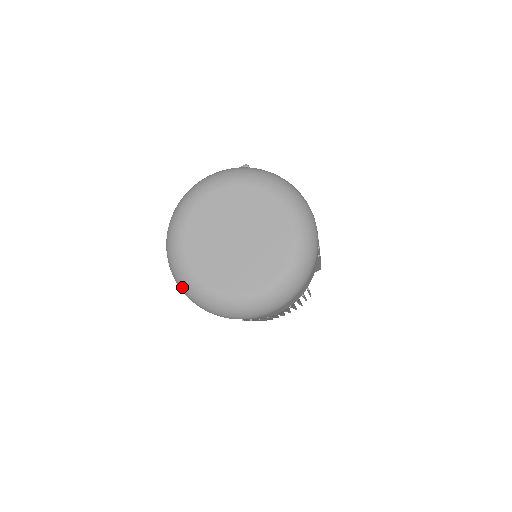
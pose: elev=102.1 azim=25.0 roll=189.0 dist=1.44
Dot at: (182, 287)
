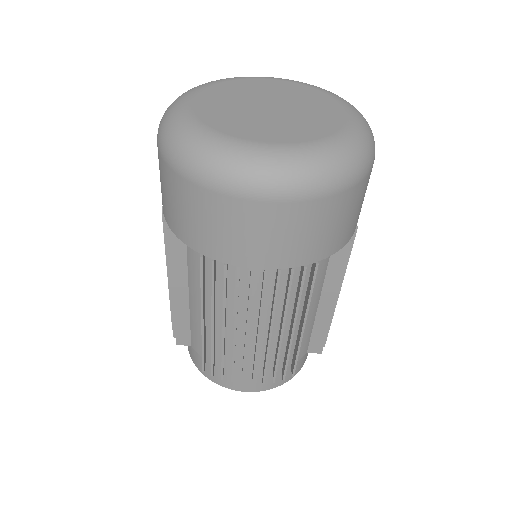
Dot at: (163, 125)
